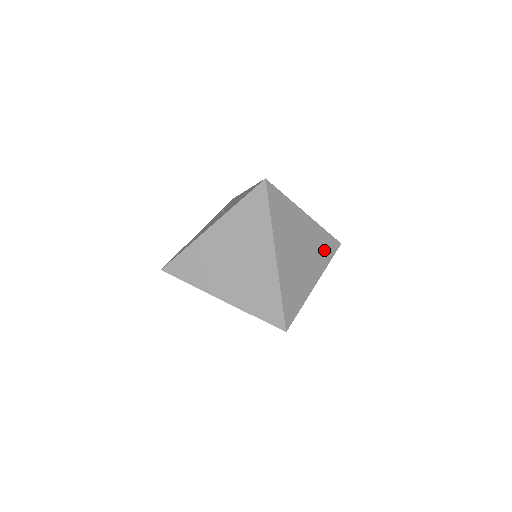
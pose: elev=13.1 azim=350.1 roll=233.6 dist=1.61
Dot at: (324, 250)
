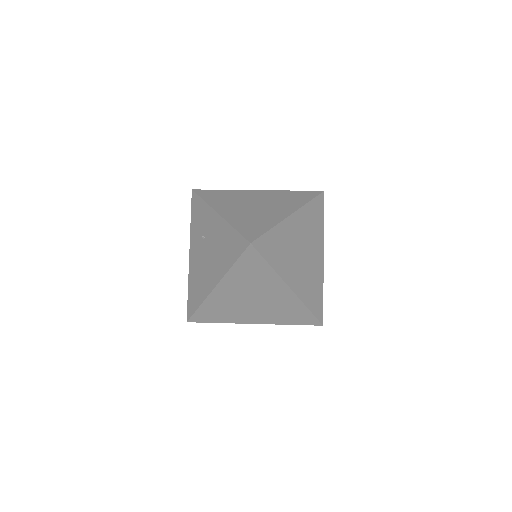
Dot at: (316, 221)
